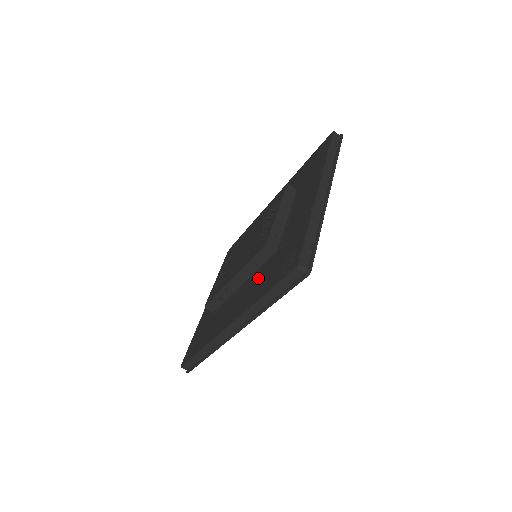
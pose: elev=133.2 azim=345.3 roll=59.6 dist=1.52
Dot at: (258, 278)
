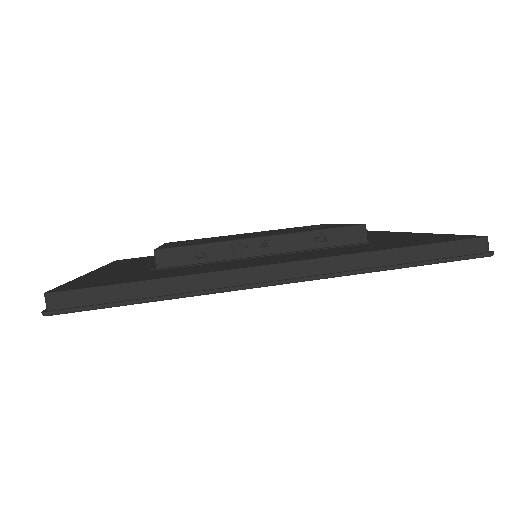
Dot at: (336, 248)
